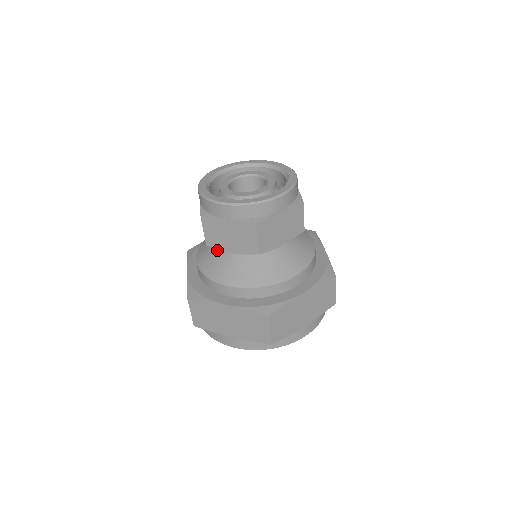
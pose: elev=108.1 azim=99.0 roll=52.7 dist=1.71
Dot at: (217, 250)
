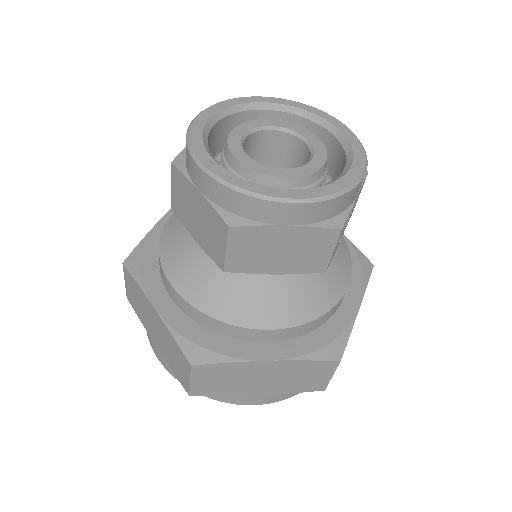
Dot at: occluded
